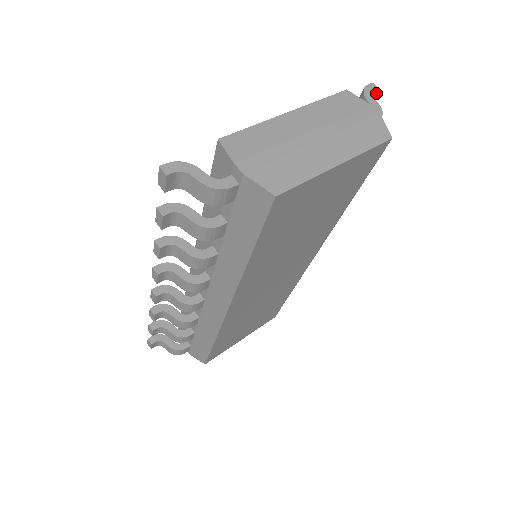
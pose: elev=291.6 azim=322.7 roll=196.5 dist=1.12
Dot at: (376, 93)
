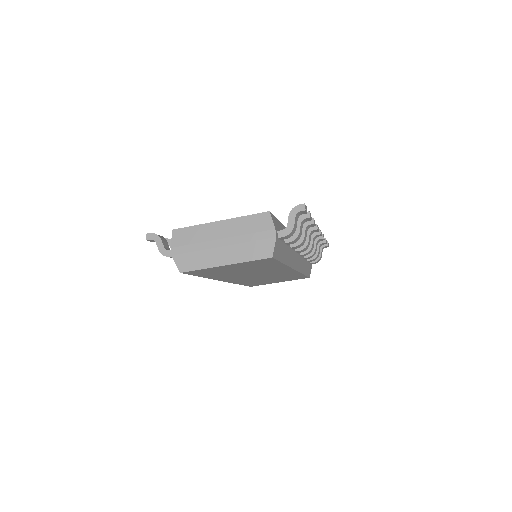
Dot at: (305, 211)
